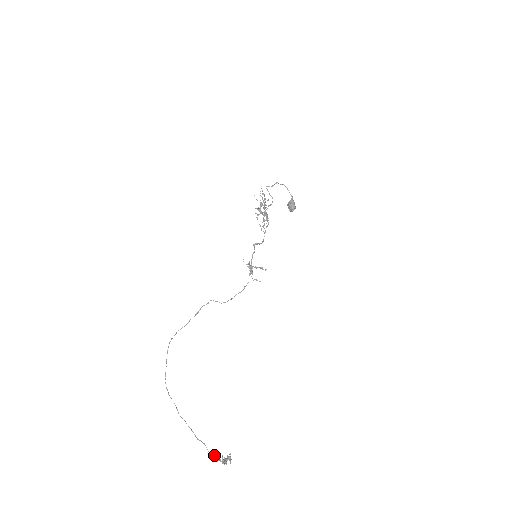
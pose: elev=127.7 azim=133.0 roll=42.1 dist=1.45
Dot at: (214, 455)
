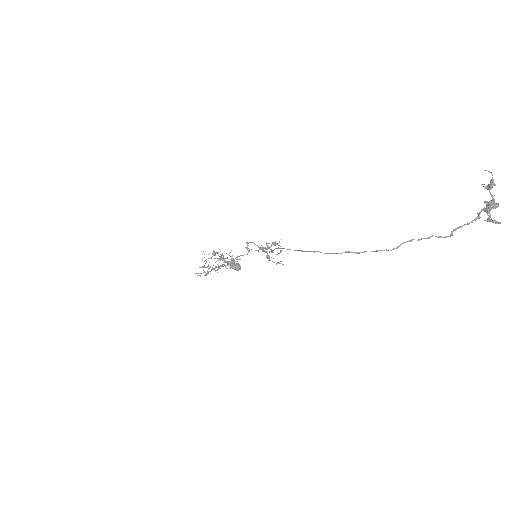
Dot at: (478, 217)
